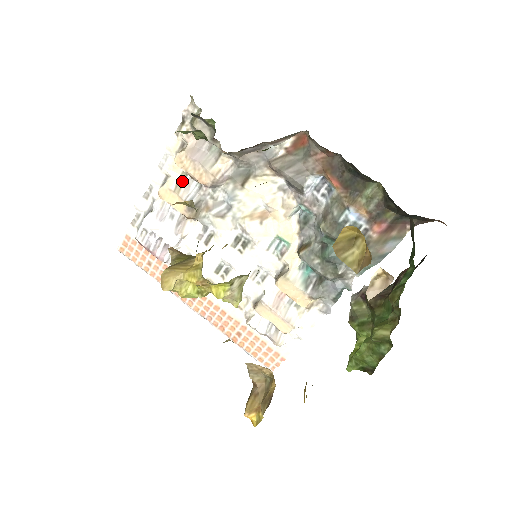
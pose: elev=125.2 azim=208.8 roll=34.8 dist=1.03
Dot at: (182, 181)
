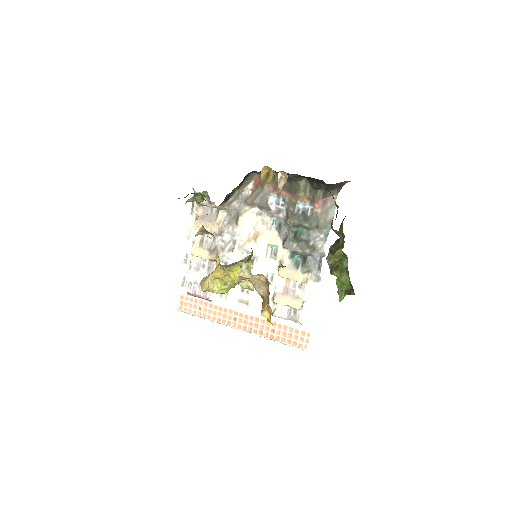
Dot at: (203, 240)
